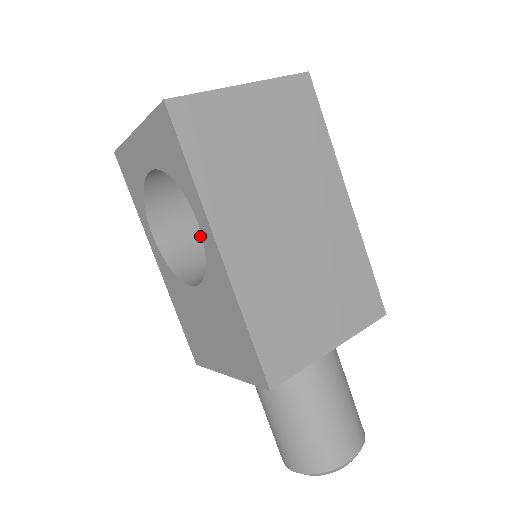
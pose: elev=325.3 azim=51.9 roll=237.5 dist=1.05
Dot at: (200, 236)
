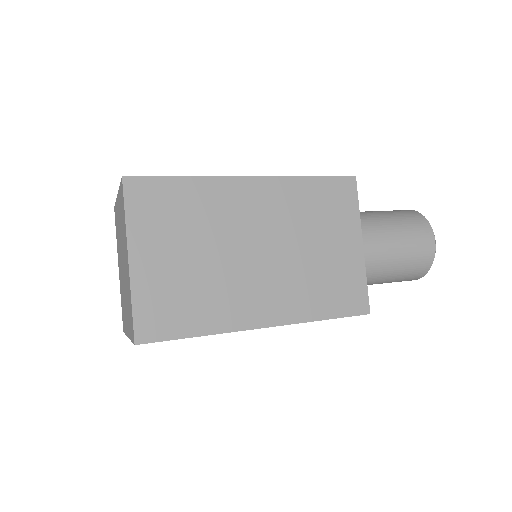
Dot at: occluded
